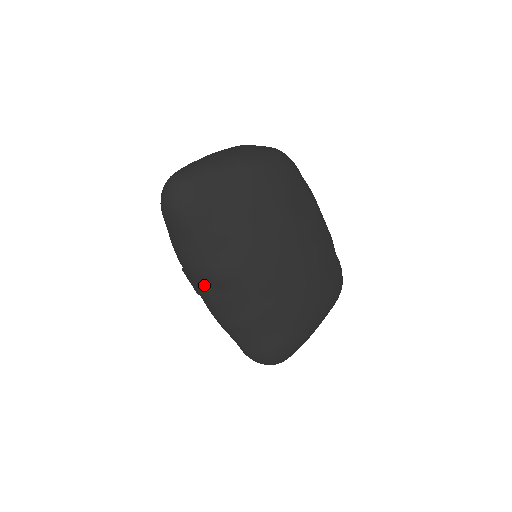
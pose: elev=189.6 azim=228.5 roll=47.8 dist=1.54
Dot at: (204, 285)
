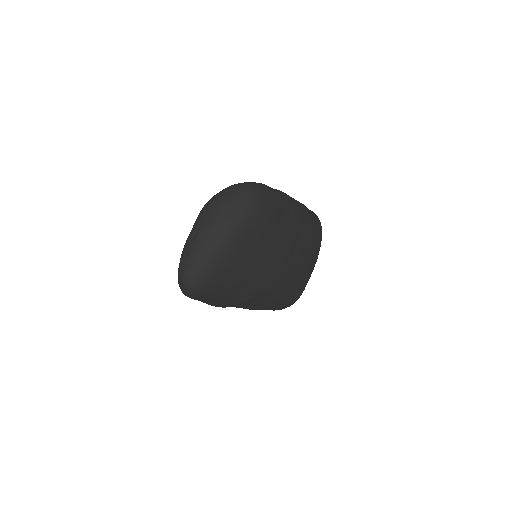
Dot at: occluded
